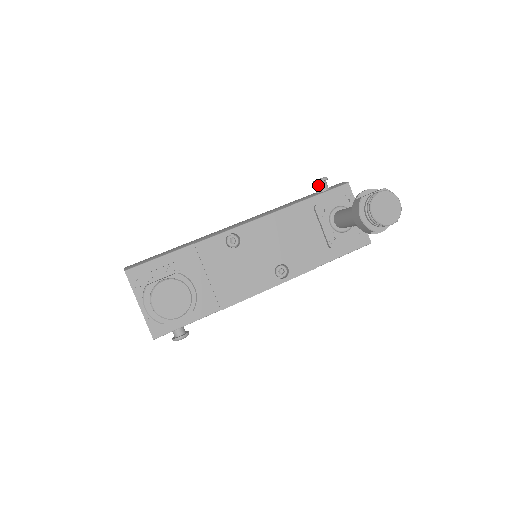
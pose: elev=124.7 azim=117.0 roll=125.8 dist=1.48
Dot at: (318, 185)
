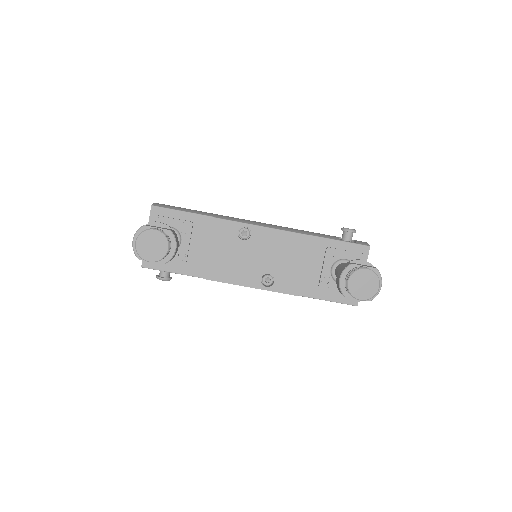
Dot at: (344, 233)
